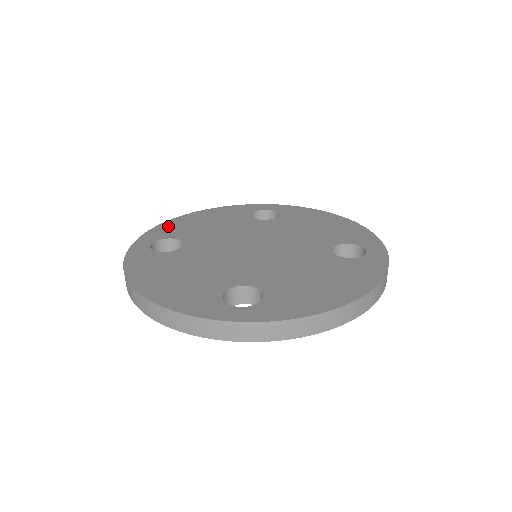
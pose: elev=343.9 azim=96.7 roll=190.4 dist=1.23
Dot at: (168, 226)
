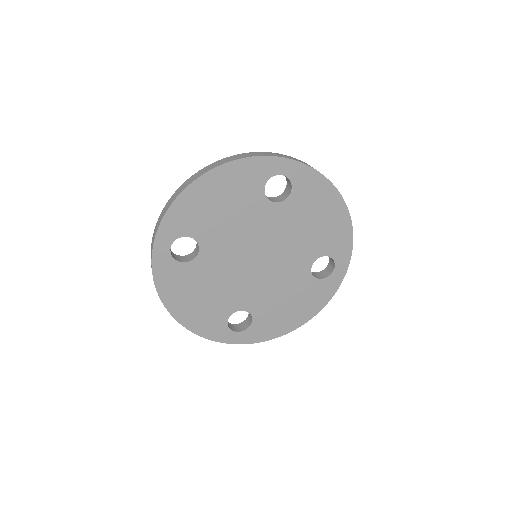
Dot at: occluded
